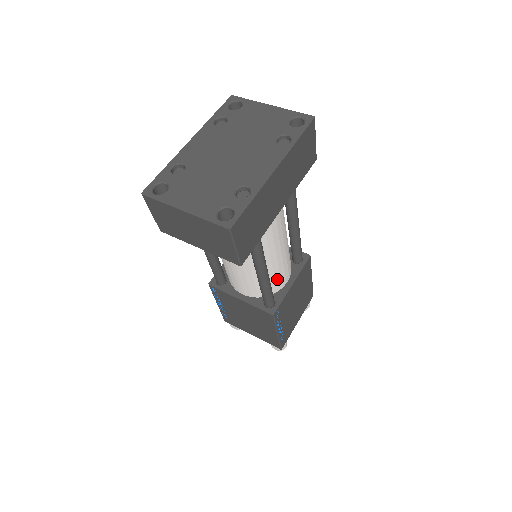
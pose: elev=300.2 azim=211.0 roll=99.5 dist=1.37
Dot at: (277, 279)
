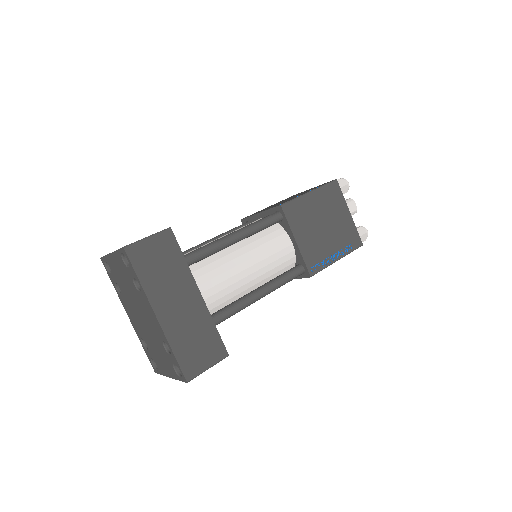
Dot at: (280, 262)
